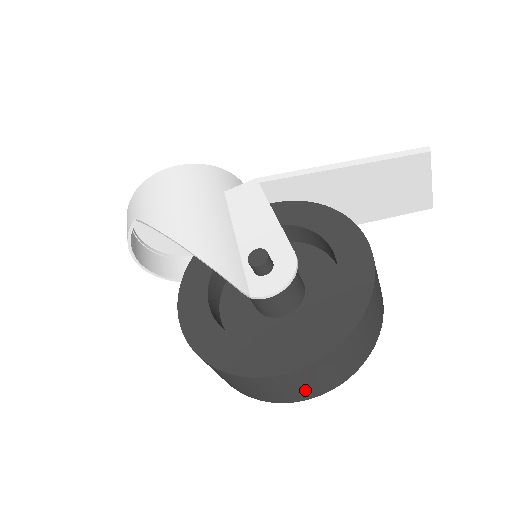
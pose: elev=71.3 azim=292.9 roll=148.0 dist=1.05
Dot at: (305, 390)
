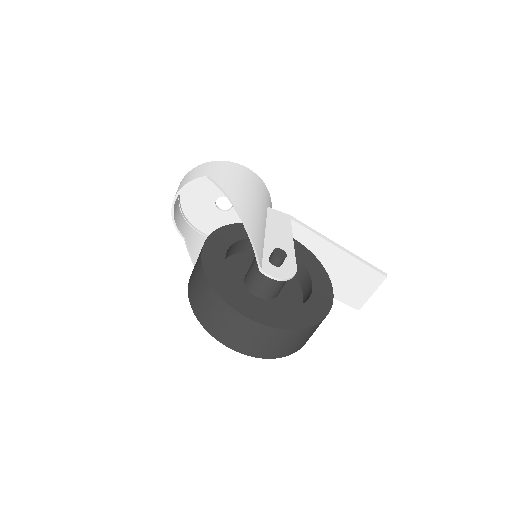
Dot at: (250, 344)
